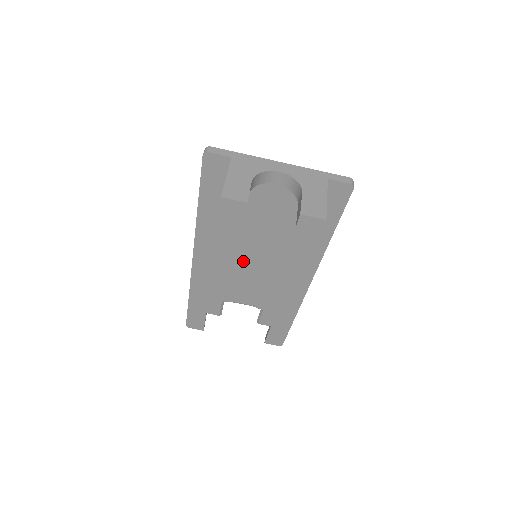
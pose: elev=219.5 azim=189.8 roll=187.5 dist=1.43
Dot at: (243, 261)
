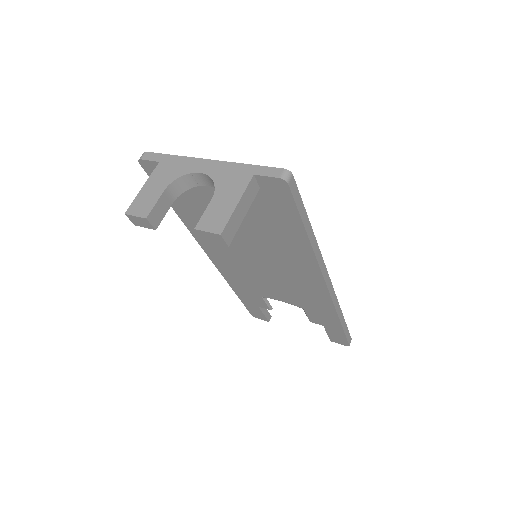
Dot at: (248, 261)
